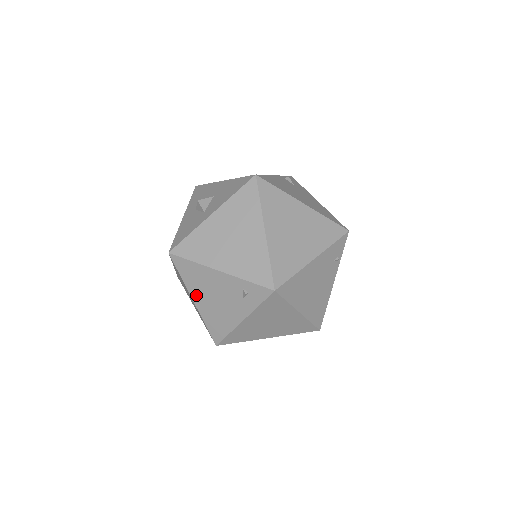
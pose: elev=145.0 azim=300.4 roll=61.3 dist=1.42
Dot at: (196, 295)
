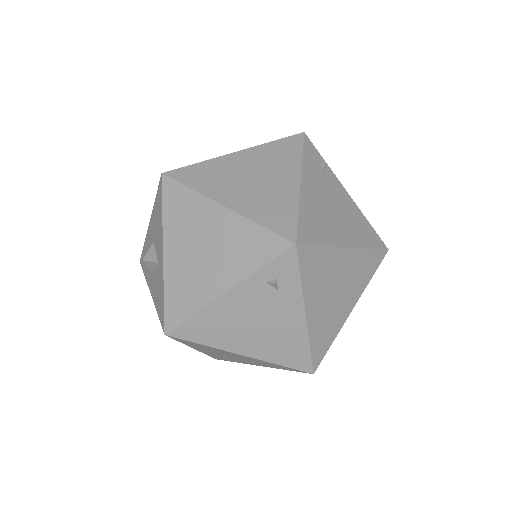
Dot at: (236, 346)
